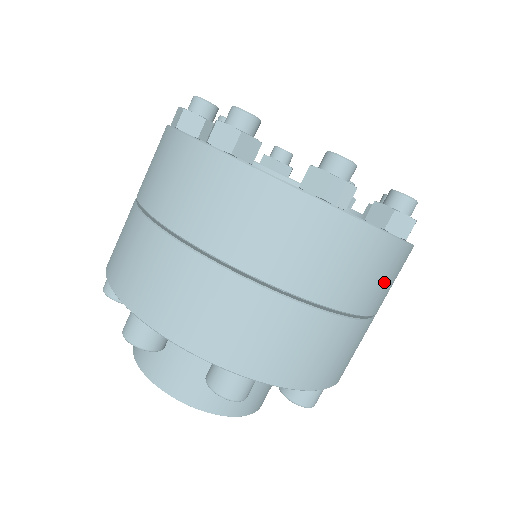
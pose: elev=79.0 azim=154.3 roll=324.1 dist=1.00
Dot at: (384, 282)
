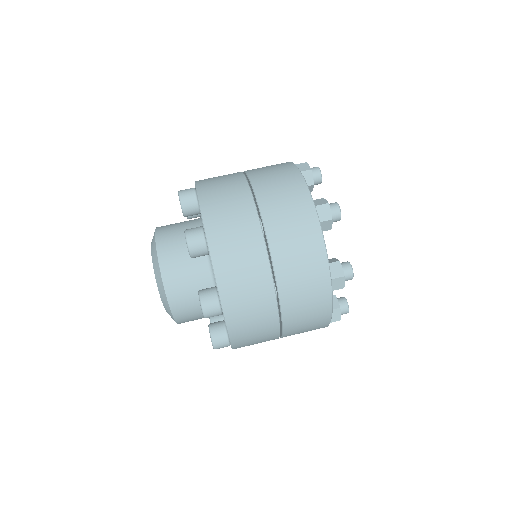
Dot at: (286, 209)
